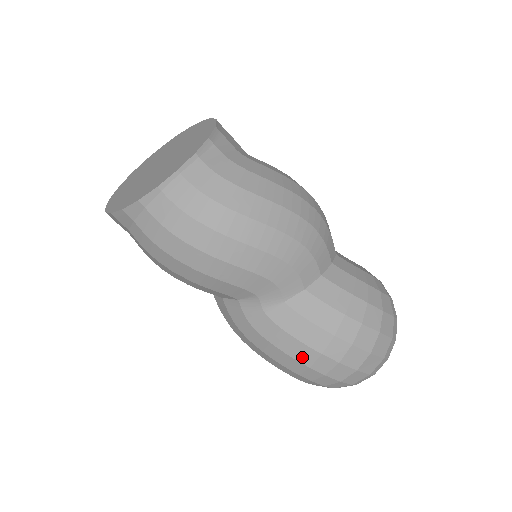
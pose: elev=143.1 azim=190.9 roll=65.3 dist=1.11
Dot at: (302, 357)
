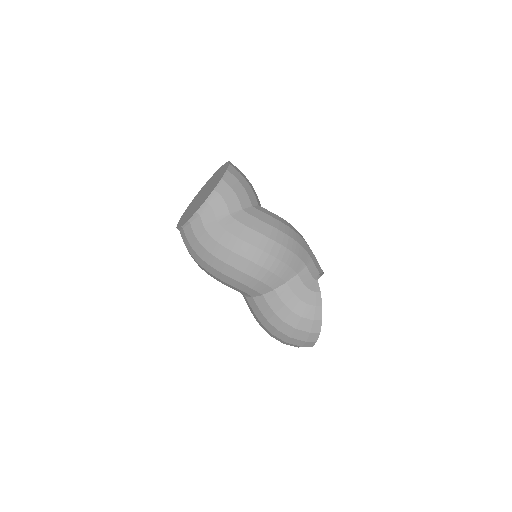
Dot at: occluded
